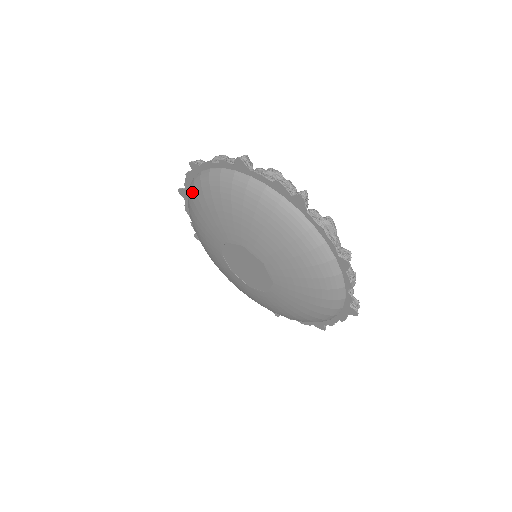
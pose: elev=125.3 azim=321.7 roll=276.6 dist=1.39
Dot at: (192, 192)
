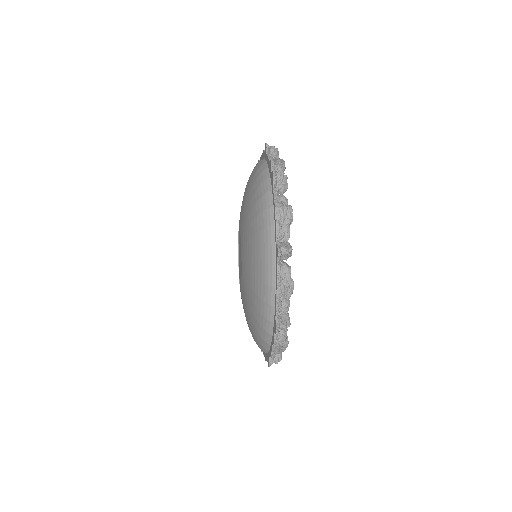
Dot at: occluded
